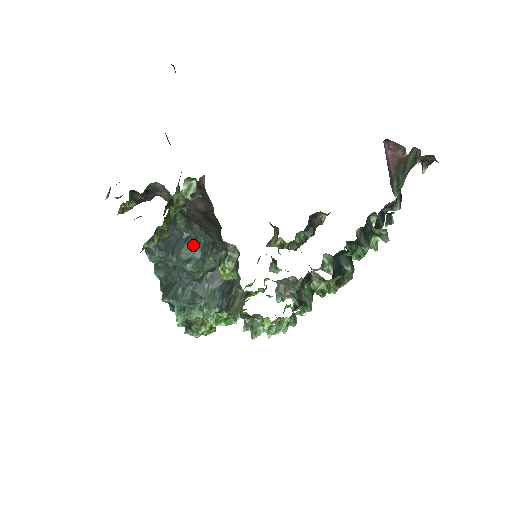
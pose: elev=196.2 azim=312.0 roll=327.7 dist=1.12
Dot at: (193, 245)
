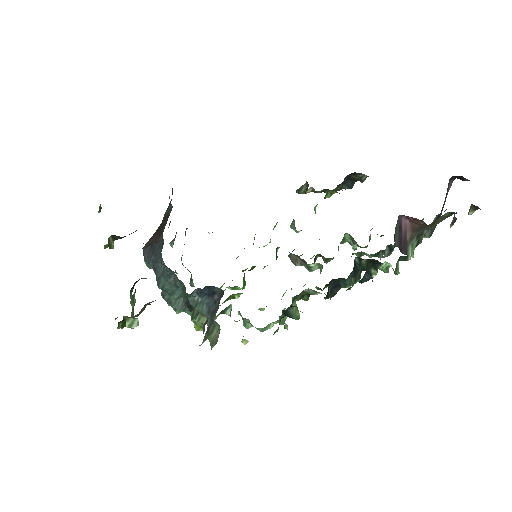
Dot at: (175, 283)
